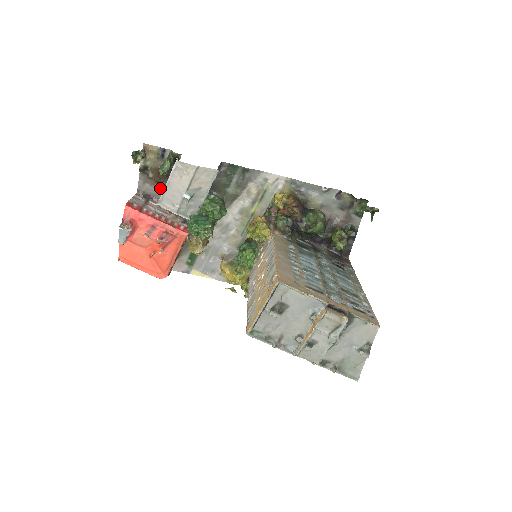
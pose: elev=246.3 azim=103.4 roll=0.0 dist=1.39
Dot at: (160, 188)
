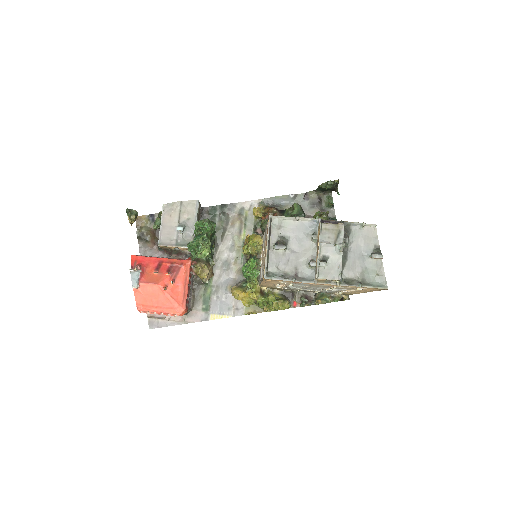
Dot at: (159, 248)
